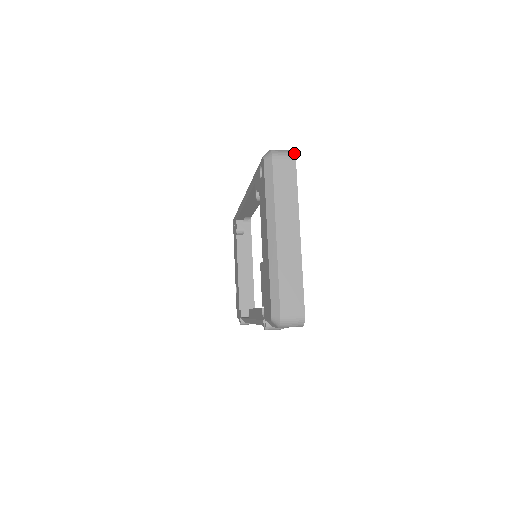
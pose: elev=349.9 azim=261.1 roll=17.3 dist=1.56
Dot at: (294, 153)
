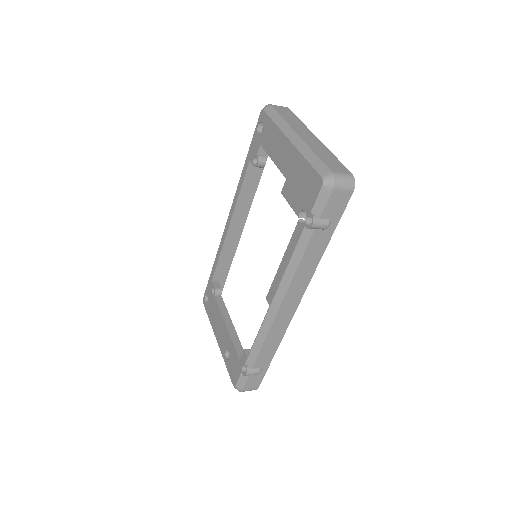
Dot at: (285, 107)
